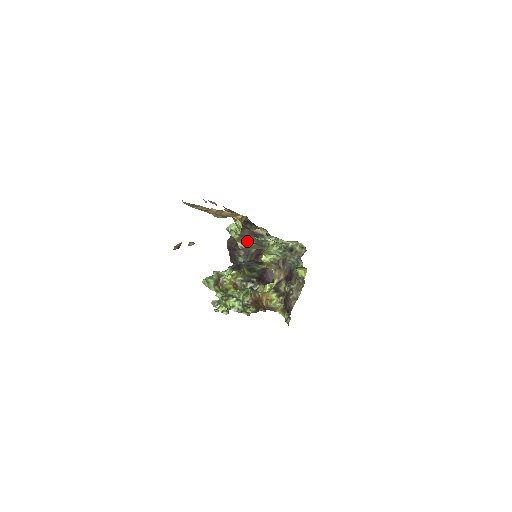
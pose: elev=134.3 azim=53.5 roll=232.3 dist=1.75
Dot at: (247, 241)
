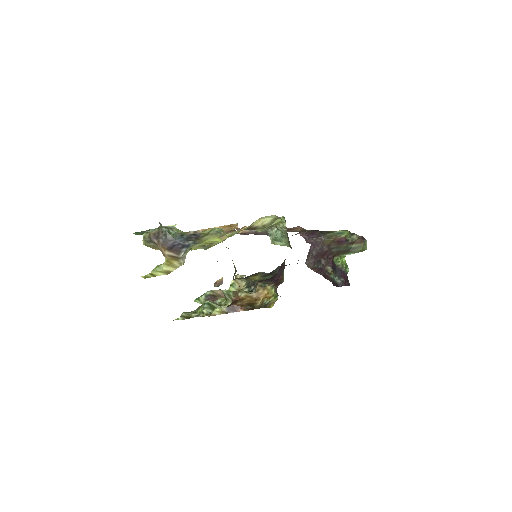
Dot at: occluded
